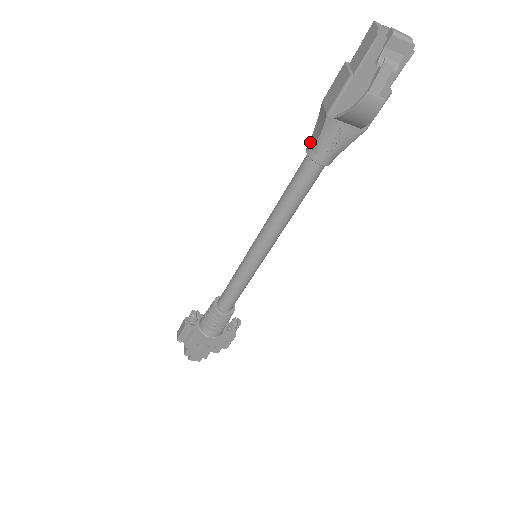
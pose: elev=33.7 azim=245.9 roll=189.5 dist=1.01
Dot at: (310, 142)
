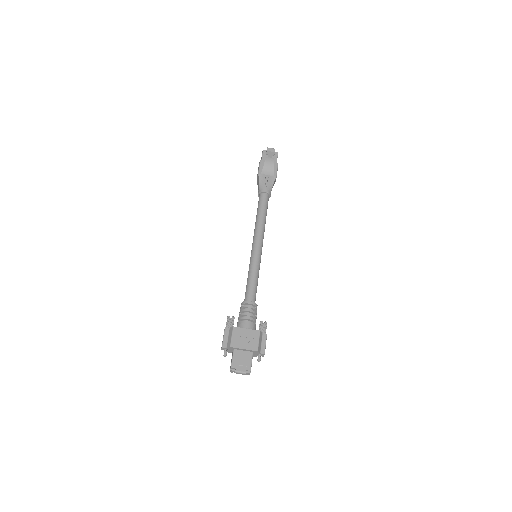
Dot at: (258, 192)
